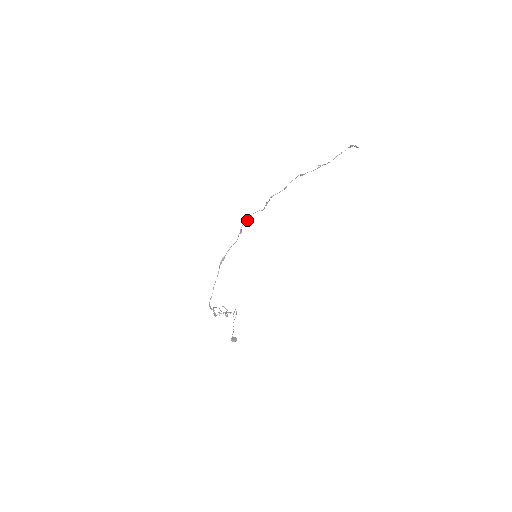
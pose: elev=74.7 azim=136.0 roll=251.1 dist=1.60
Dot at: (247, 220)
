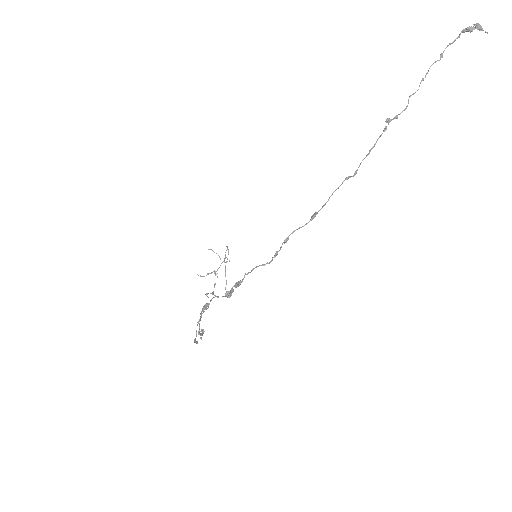
Dot at: (242, 279)
